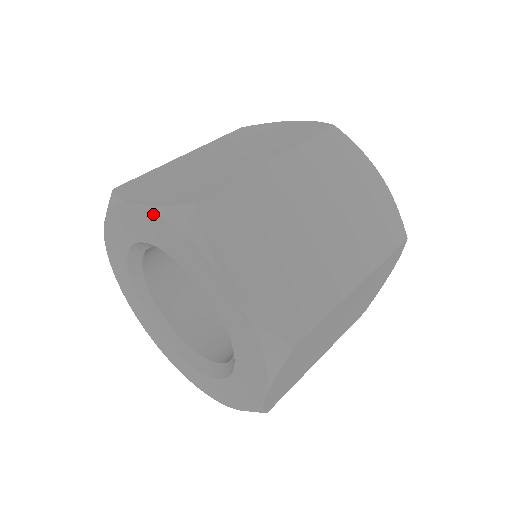
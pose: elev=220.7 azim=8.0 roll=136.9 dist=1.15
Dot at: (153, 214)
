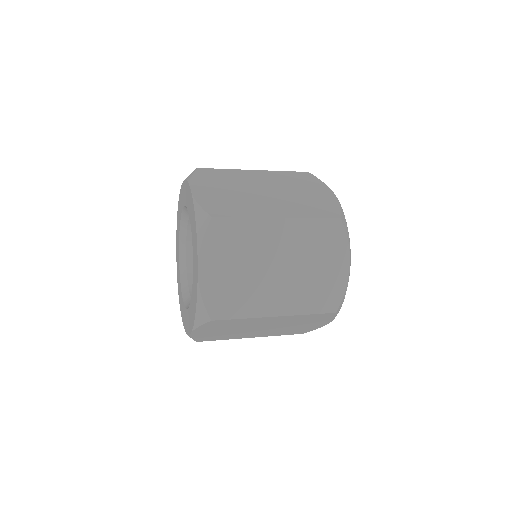
Dot at: (182, 184)
